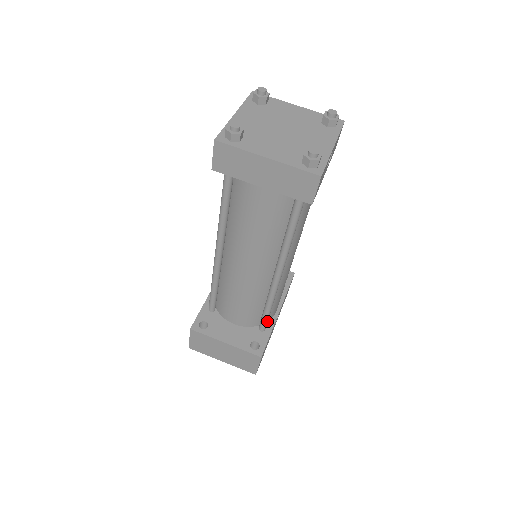
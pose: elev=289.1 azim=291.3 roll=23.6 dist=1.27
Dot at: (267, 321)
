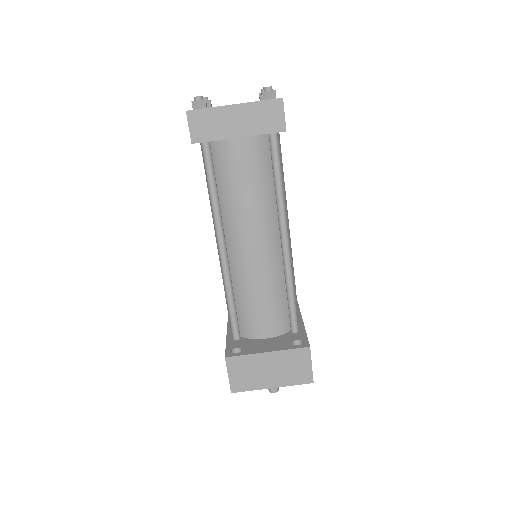
Dot at: (296, 315)
